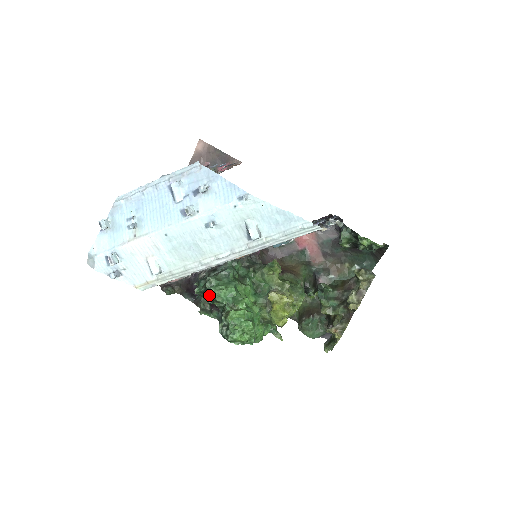
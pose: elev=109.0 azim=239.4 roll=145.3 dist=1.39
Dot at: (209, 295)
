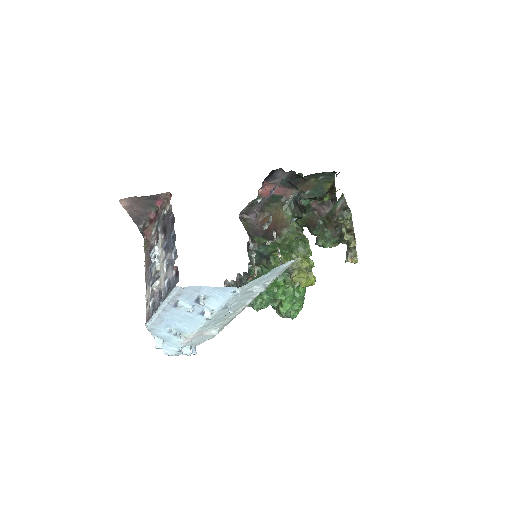
Dot at: (256, 310)
